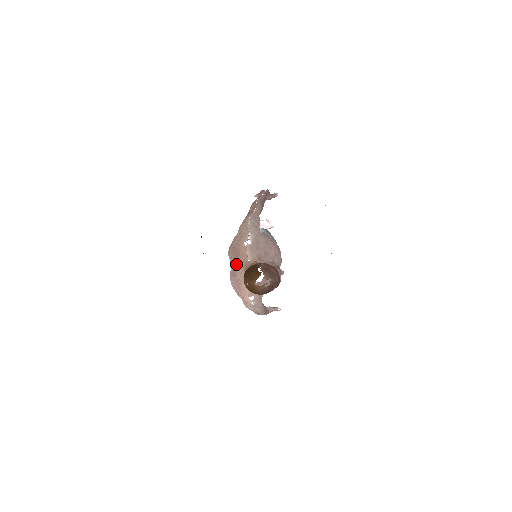
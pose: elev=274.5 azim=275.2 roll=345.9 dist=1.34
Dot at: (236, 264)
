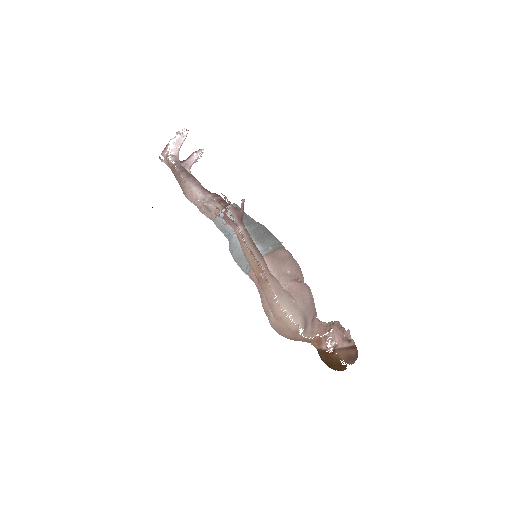
Dot at: occluded
